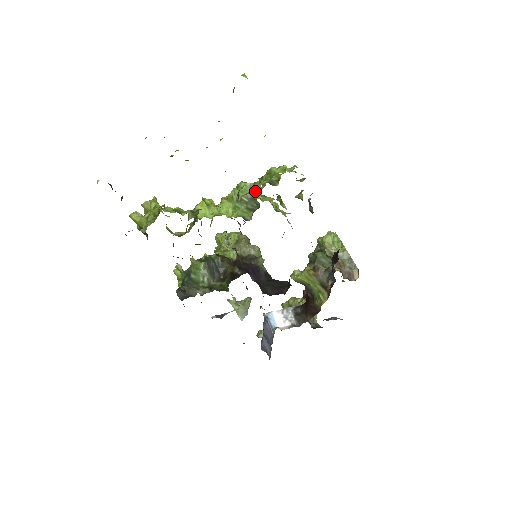
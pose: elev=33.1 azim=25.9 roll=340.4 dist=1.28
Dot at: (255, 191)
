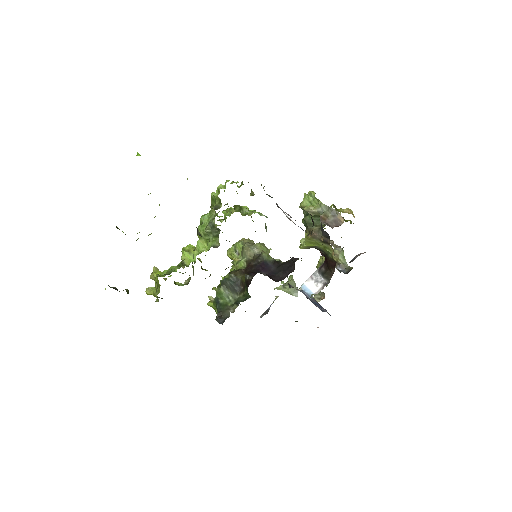
Dot at: (211, 220)
